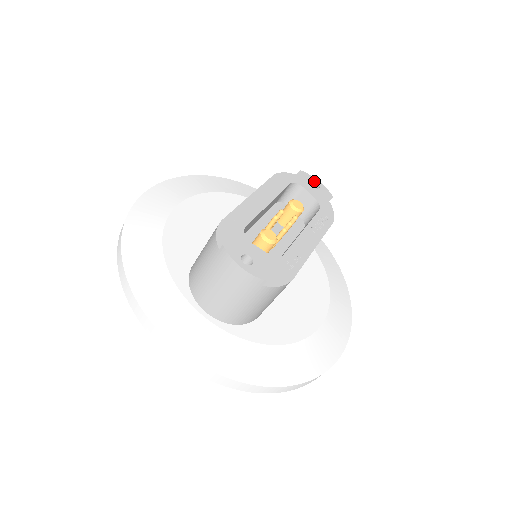
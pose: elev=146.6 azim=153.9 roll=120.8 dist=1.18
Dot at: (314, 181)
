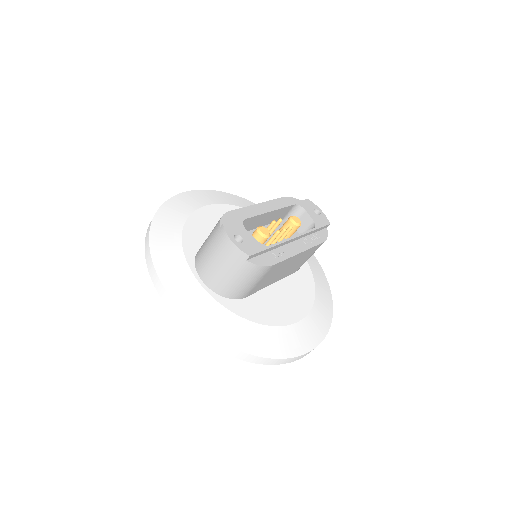
Dot at: (317, 209)
